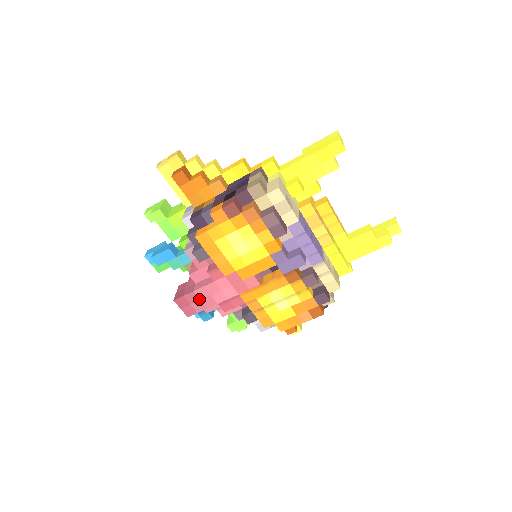
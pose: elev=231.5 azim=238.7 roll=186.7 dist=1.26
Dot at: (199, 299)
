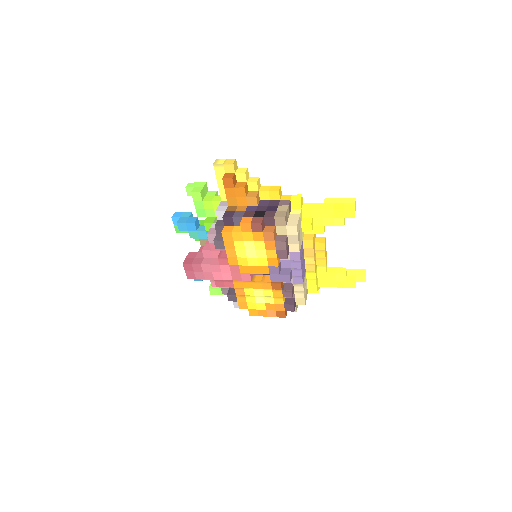
Dot at: (202, 271)
